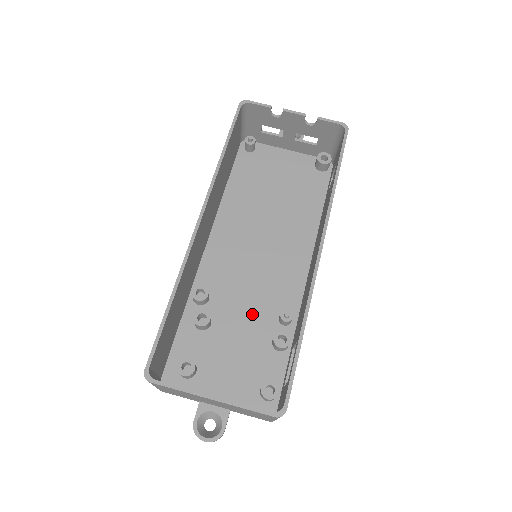
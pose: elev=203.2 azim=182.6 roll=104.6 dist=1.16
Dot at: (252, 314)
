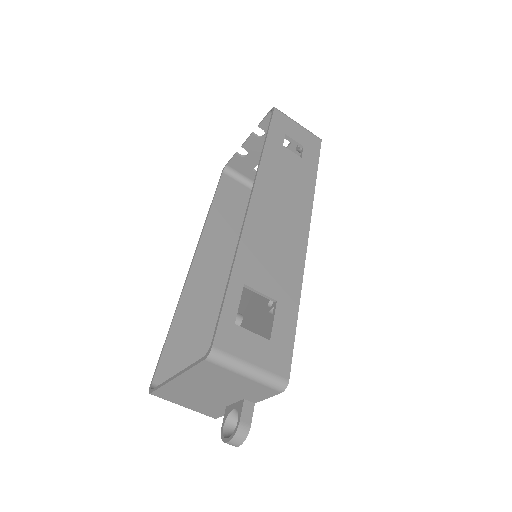
Dot at: occluded
